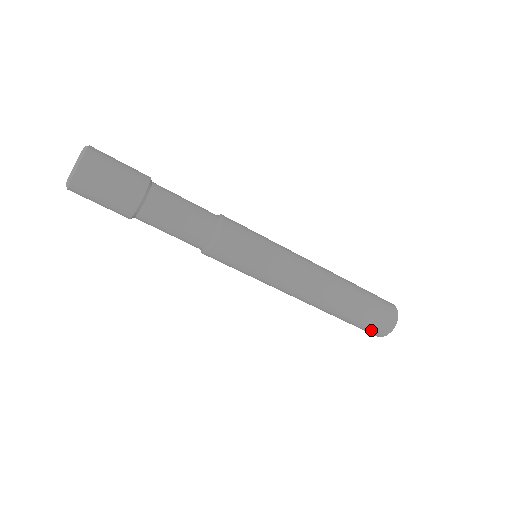
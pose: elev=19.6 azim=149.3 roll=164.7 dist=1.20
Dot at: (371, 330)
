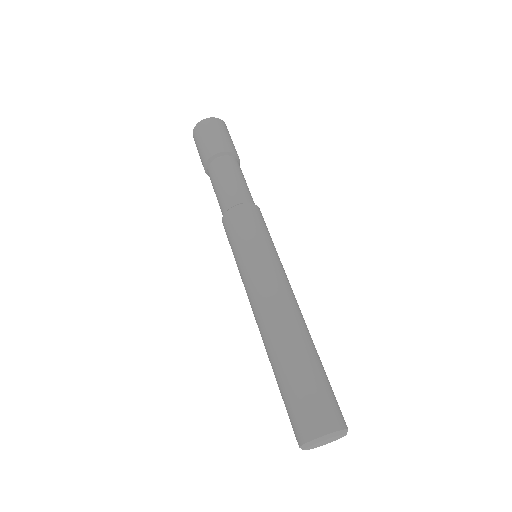
Dot at: (291, 422)
